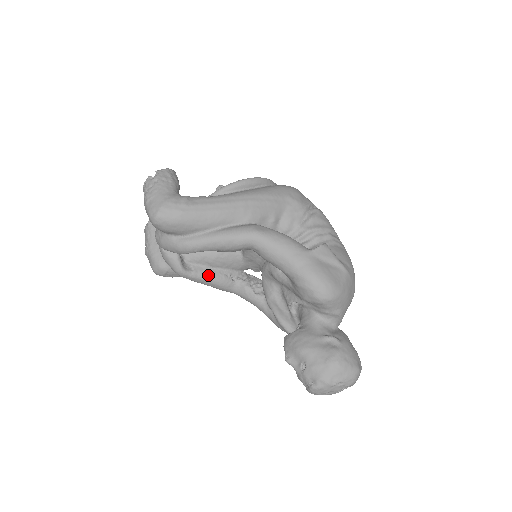
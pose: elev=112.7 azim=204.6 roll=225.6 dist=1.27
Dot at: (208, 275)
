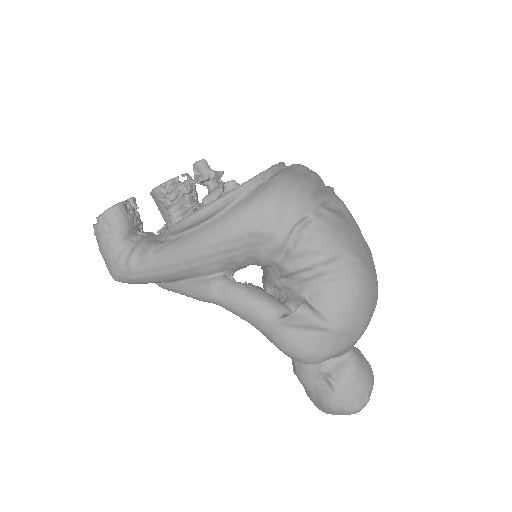
Dot at: occluded
